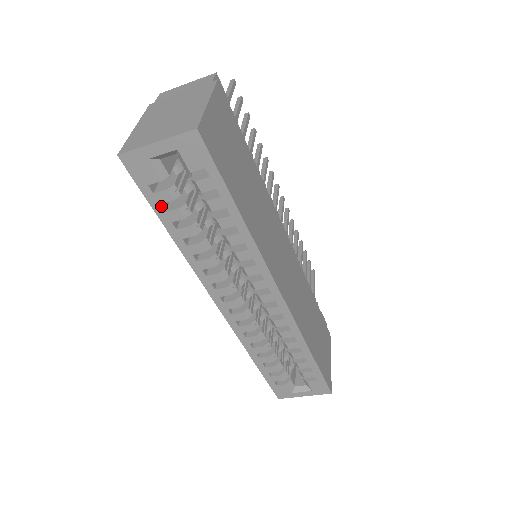
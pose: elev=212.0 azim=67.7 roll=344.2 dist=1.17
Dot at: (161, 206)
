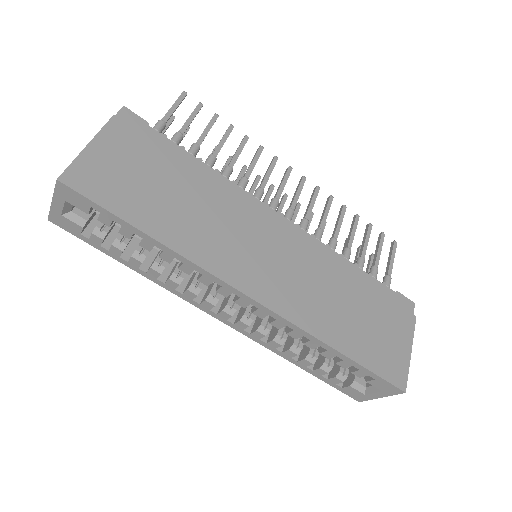
Dot at: (102, 247)
